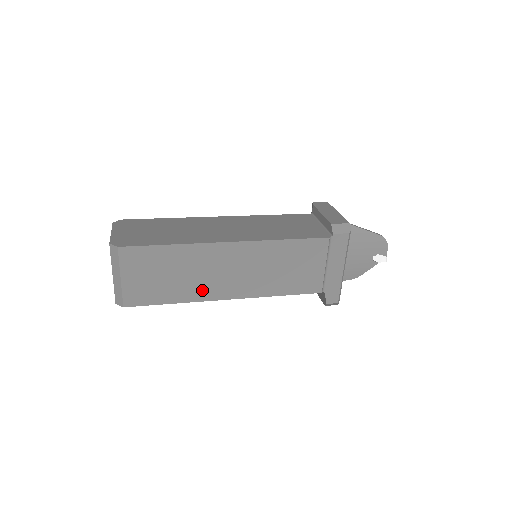
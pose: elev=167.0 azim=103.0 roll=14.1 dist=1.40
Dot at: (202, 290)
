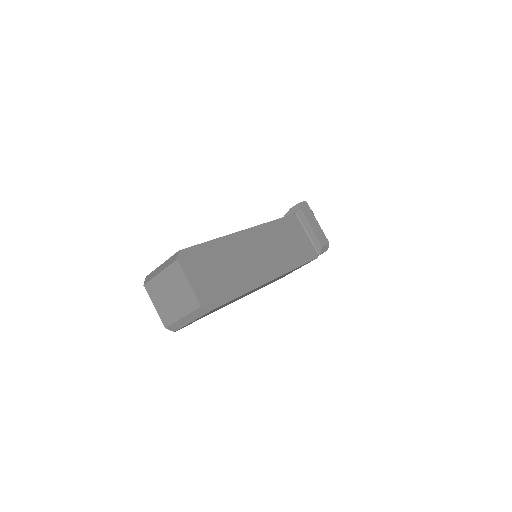
Dot at: (230, 303)
